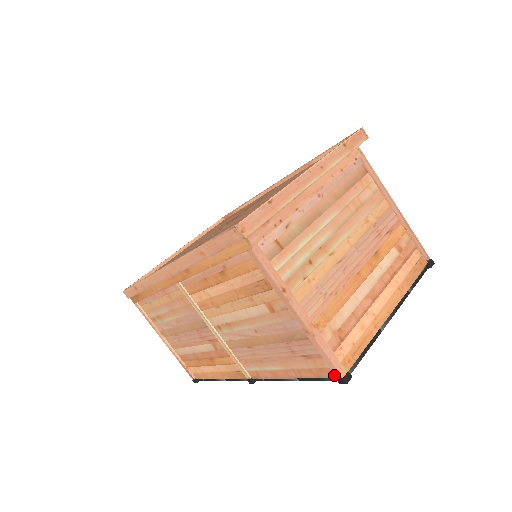
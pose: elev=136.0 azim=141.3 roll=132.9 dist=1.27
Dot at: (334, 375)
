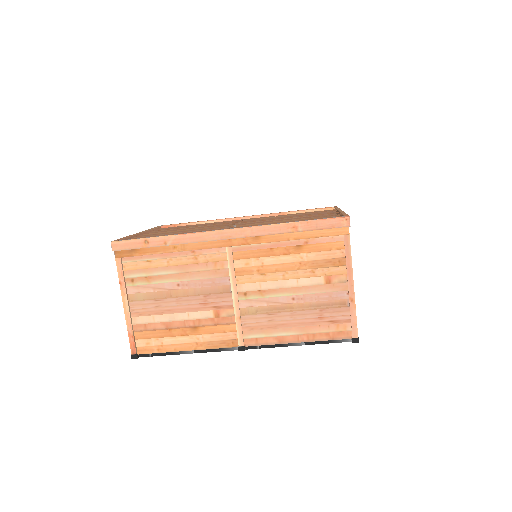
Dot at: (350, 336)
